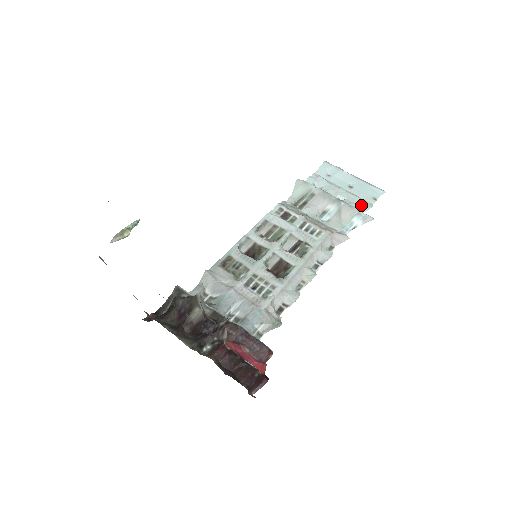
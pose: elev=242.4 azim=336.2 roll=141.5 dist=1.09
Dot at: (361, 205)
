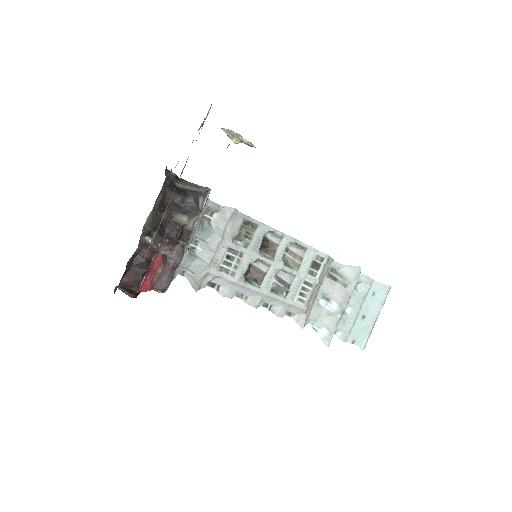
Dot at: (344, 331)
